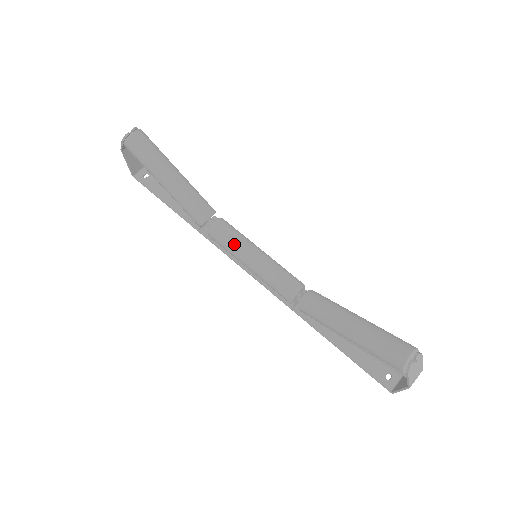
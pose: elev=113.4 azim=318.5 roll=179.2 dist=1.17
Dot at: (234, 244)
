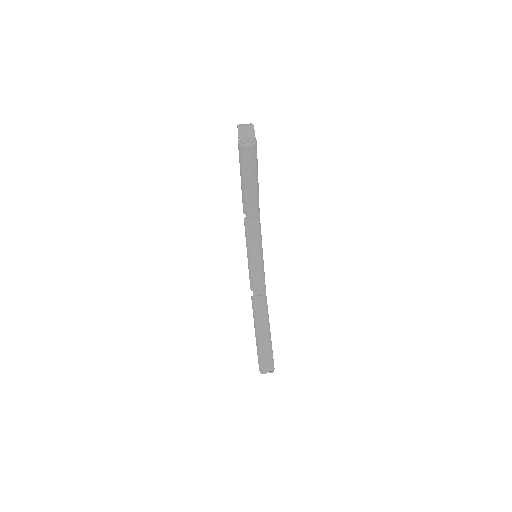
Dot at: (251, 241)
